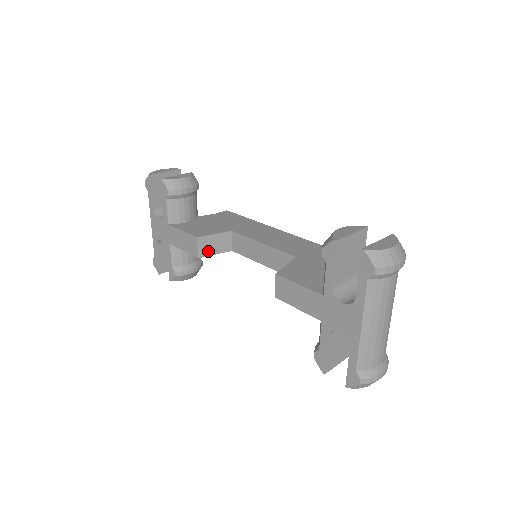
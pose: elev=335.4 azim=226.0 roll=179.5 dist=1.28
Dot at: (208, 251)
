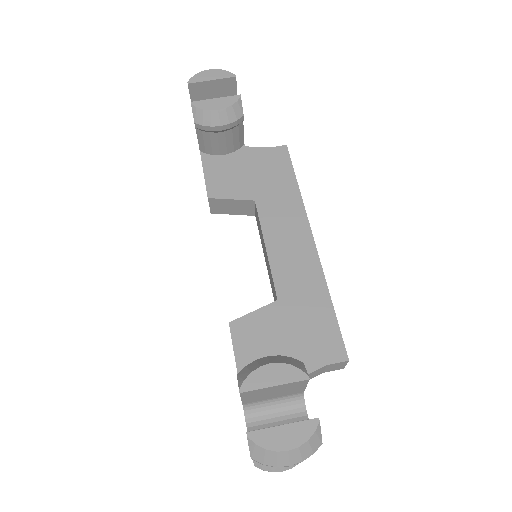
Dot at: (223, 210)
